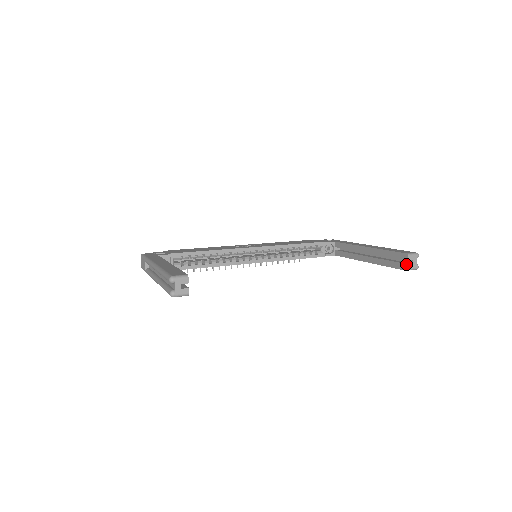
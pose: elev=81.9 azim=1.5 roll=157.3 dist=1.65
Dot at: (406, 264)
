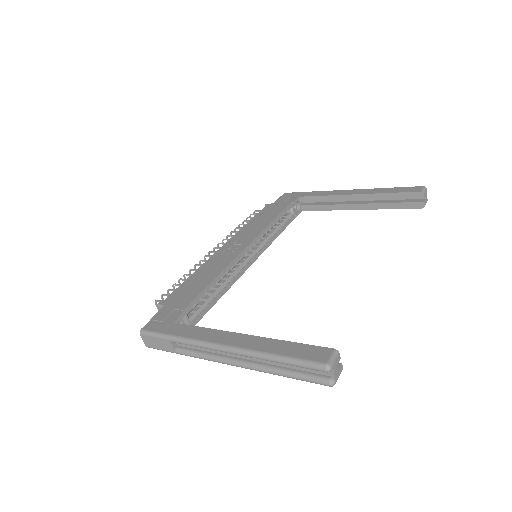
Dot at: (422, 202)
